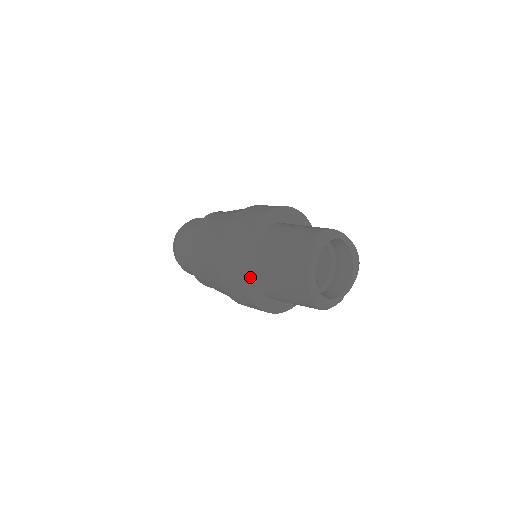
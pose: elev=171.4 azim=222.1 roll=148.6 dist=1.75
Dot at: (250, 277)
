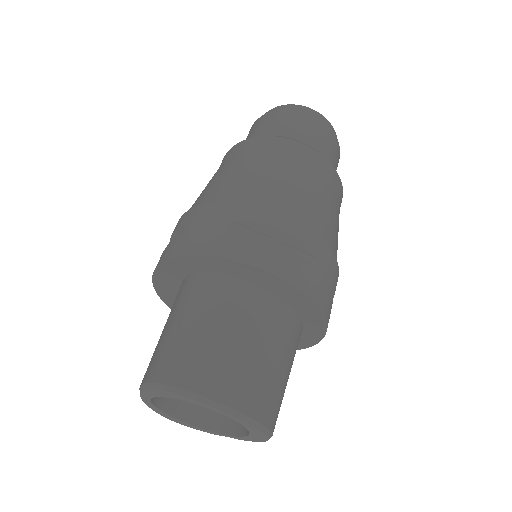
Dot at: (171, 297)
